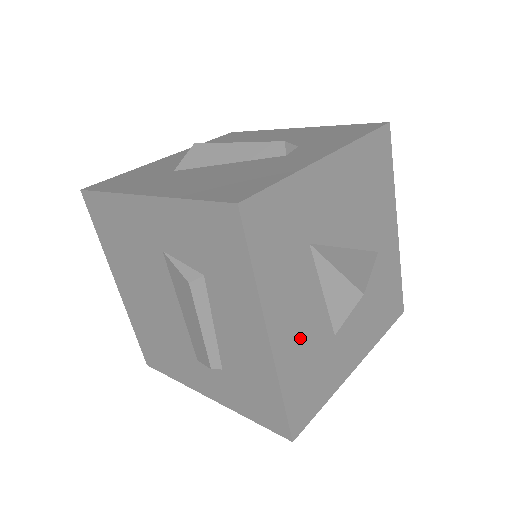
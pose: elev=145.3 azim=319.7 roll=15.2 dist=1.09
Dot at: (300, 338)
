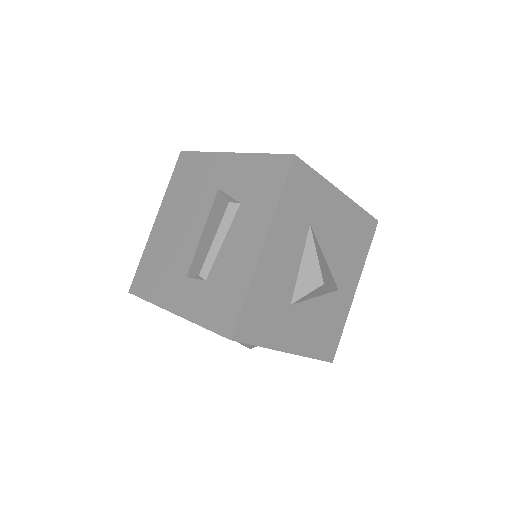
Dot at: (275, 273)
